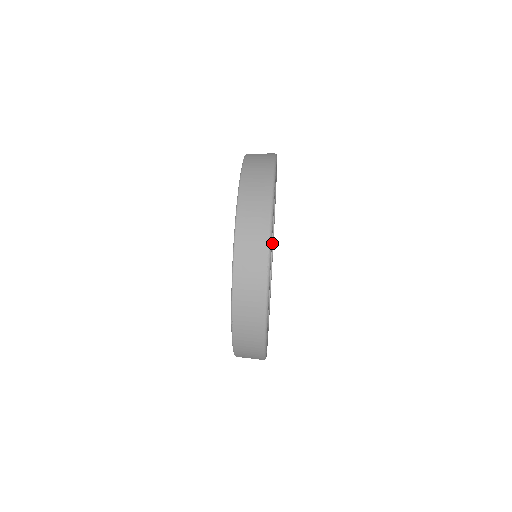
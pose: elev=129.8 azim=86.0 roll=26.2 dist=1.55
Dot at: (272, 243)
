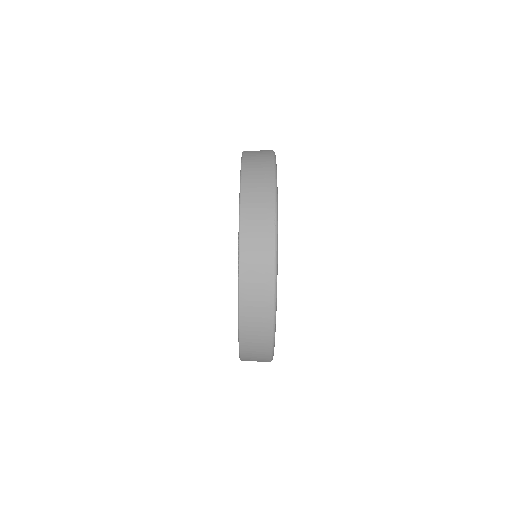
Dot at: occluded
